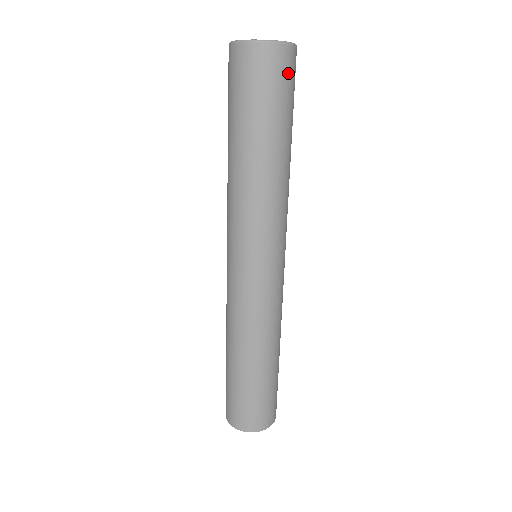
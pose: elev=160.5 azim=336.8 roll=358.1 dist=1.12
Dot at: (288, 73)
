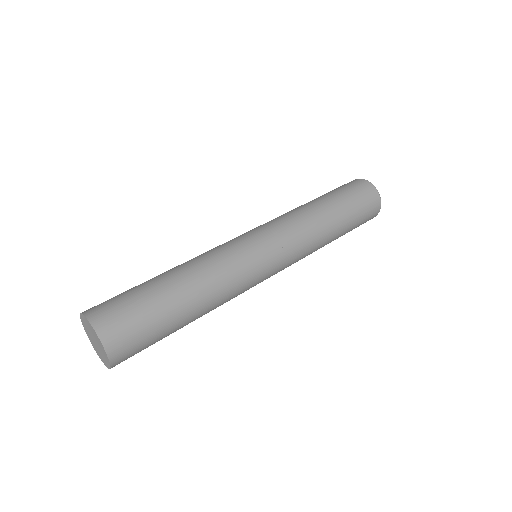
Dot at: (366, 221)
